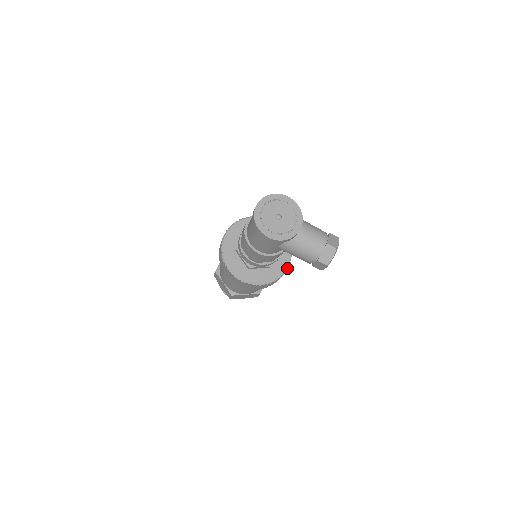
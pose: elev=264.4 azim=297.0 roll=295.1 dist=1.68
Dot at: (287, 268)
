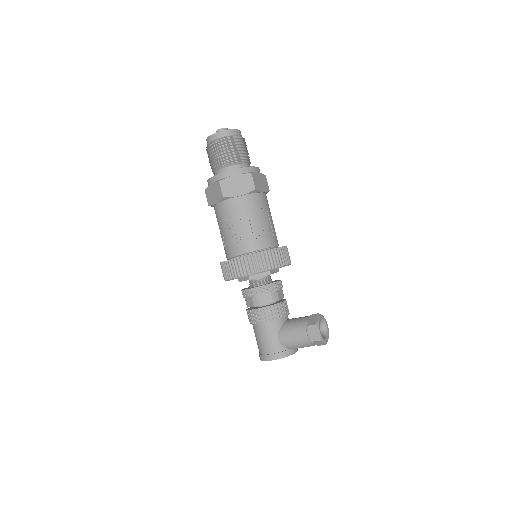
Dot at: occluded
